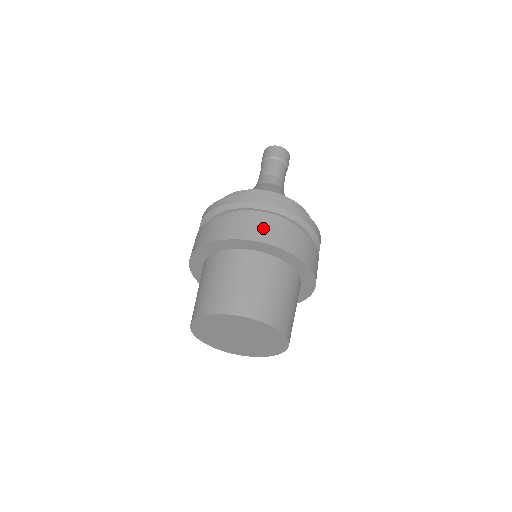
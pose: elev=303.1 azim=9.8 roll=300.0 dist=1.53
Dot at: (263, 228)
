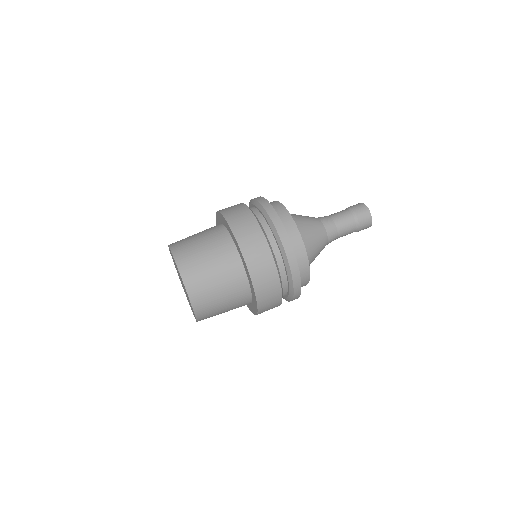
Dot at: (267, 281)
